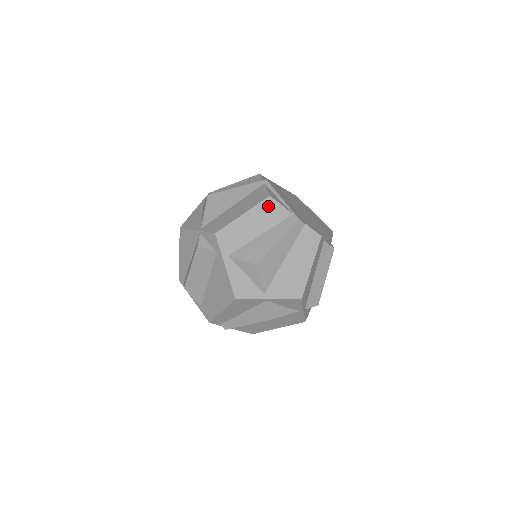
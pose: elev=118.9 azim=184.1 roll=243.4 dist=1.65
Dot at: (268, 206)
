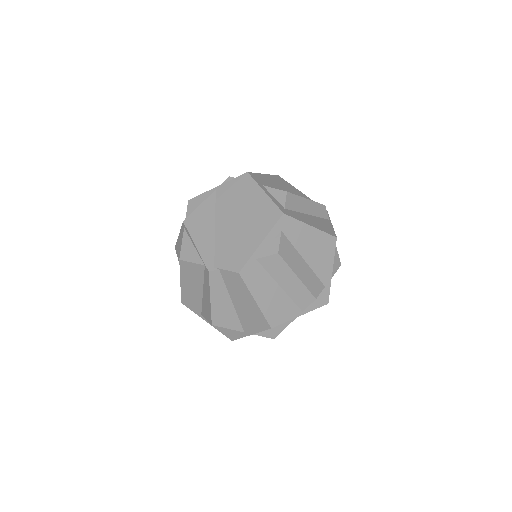
Dot at: (186, 268)
